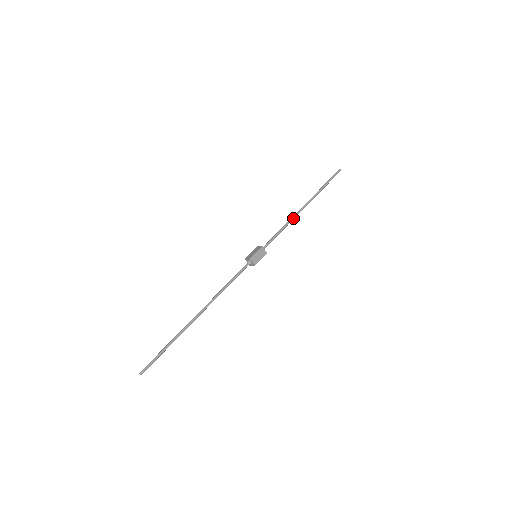
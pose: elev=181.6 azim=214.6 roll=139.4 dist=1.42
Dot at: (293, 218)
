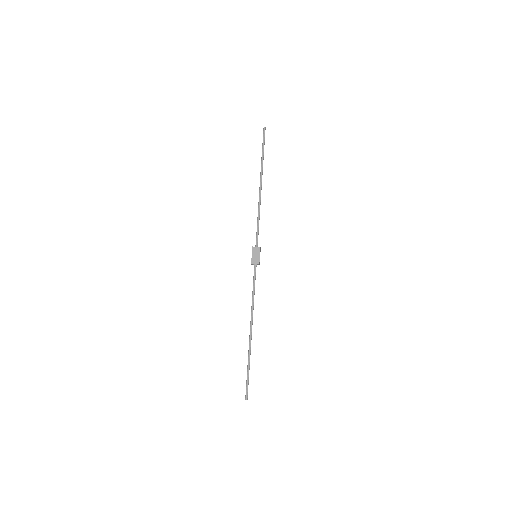
Dot at: (260, 203)
